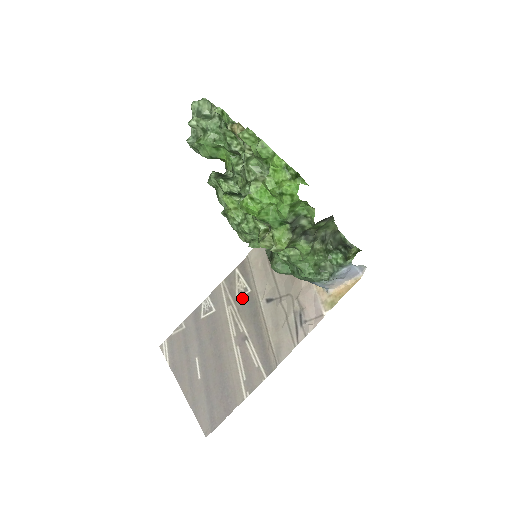
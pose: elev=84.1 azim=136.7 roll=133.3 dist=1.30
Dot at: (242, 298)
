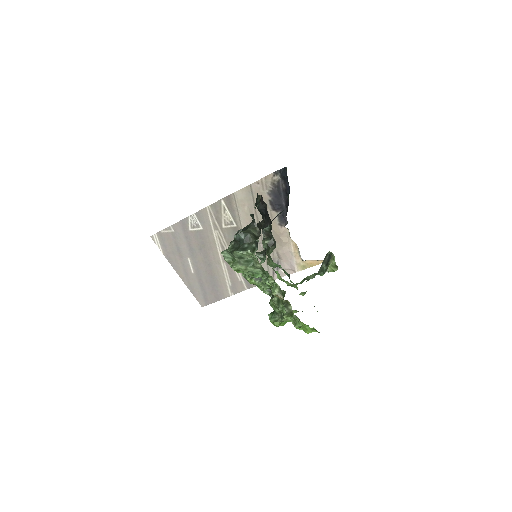
Dot at: (228, 229)
